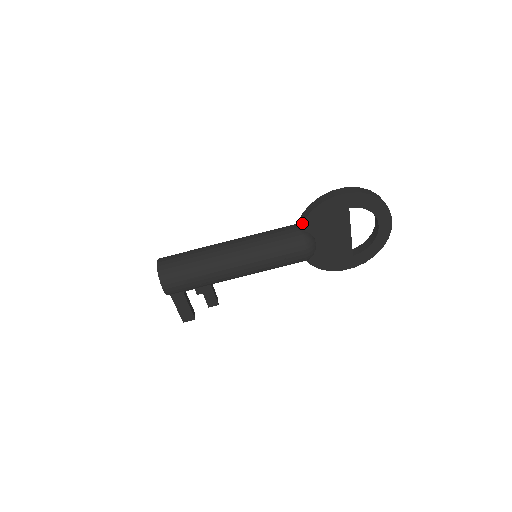
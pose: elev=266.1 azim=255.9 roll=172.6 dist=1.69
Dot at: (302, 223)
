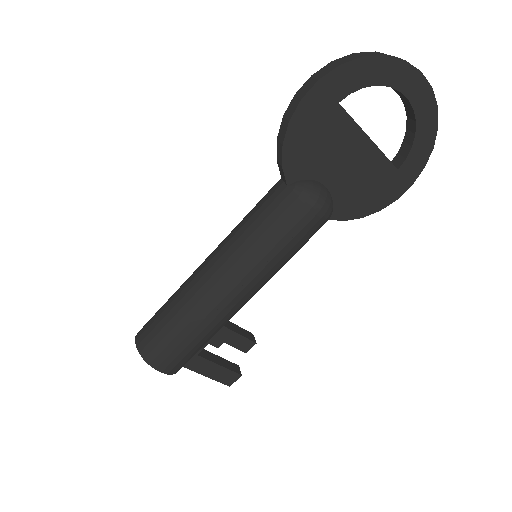
Dot at: (283, 172)
